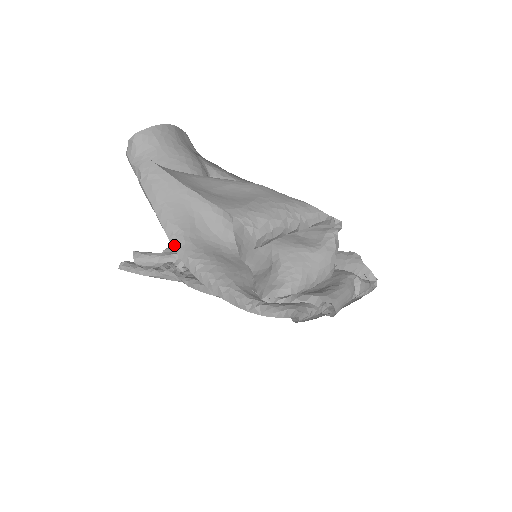
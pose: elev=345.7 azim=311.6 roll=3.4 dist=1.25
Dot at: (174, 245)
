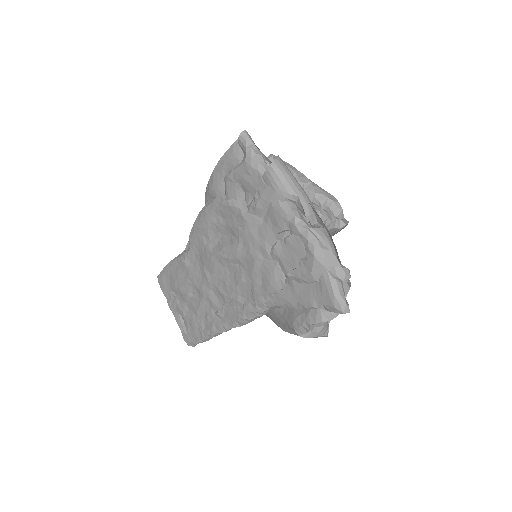
Dot at: occluded
